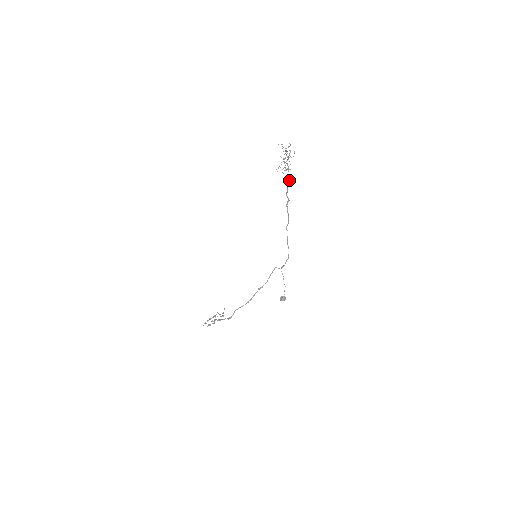
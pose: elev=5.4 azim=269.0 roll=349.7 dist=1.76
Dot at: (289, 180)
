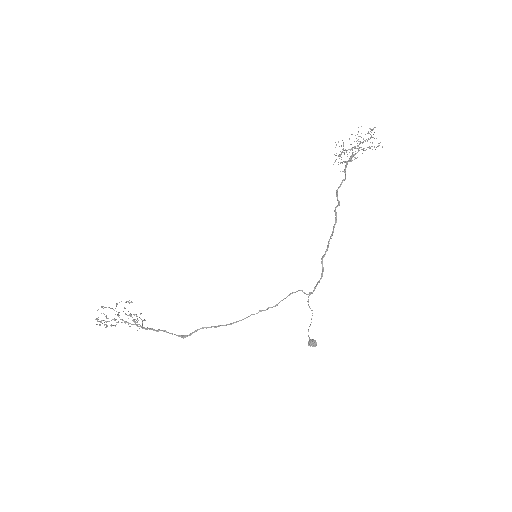
Dot at: occluded
